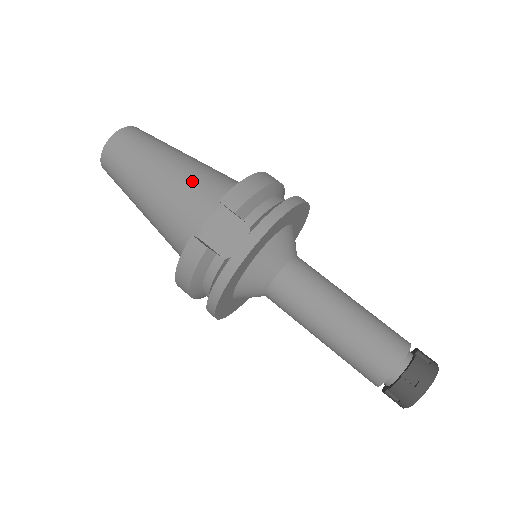
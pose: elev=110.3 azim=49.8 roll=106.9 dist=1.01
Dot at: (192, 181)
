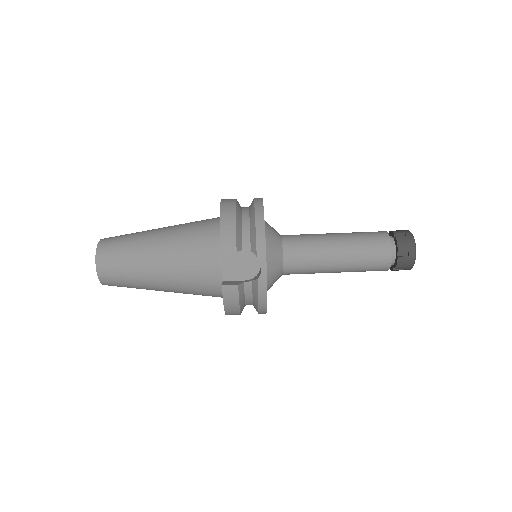
Dot at: (183, 249)
